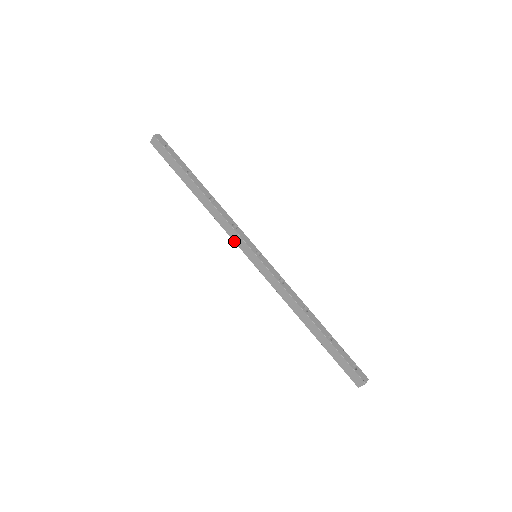
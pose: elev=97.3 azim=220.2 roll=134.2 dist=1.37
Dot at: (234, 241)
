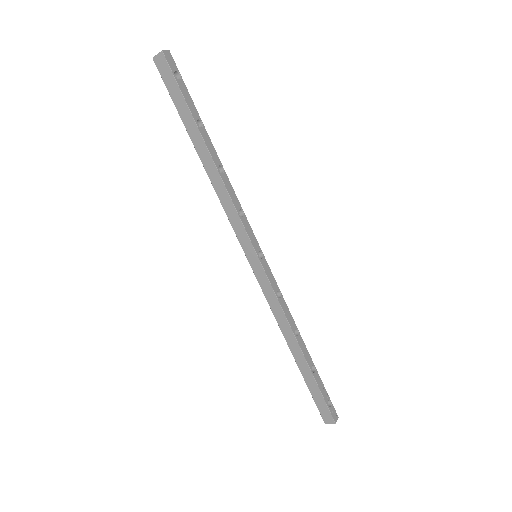
Dot at: (234, 231)
